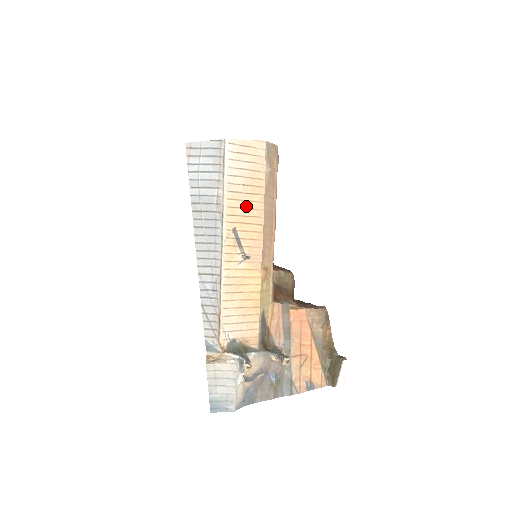
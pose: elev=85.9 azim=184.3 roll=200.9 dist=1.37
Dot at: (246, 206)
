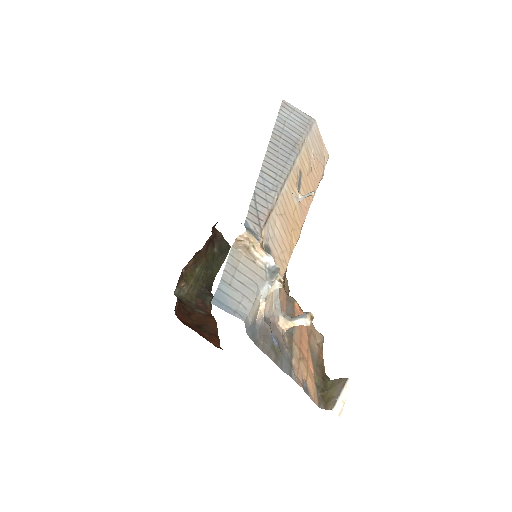
Dot at: (310, 171)
